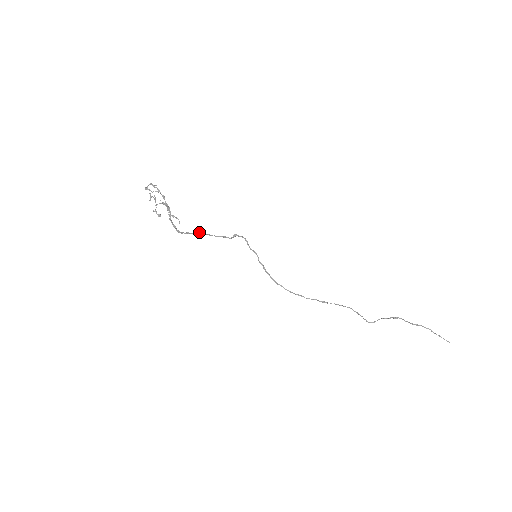
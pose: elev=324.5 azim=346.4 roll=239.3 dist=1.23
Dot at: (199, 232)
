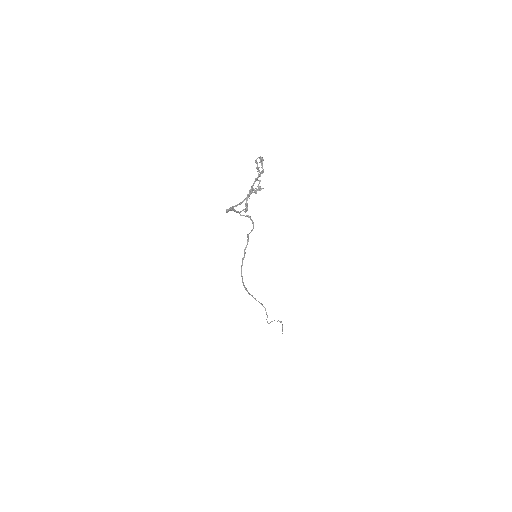
Dot at: (233, 208)
